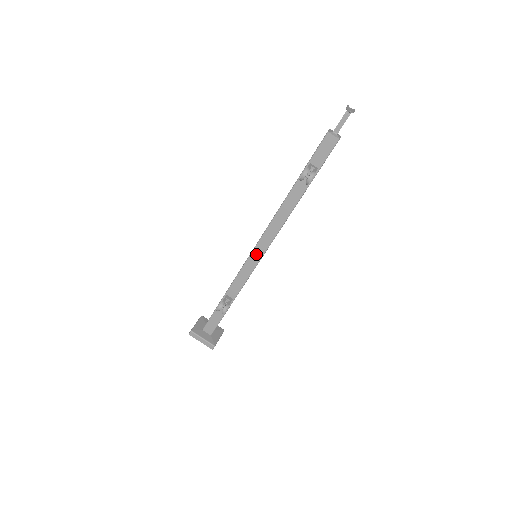
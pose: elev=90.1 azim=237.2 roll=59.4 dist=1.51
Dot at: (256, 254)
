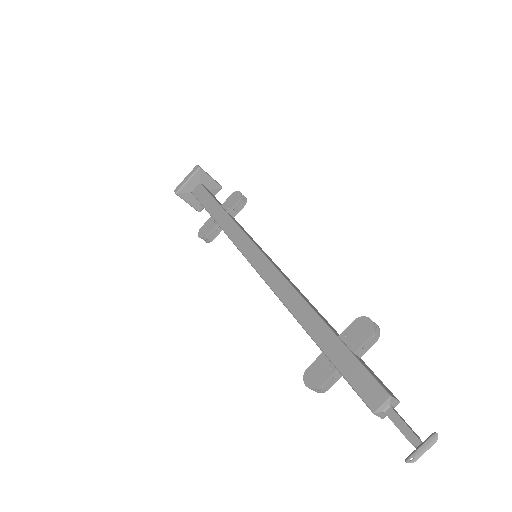
Dot at: occluded
